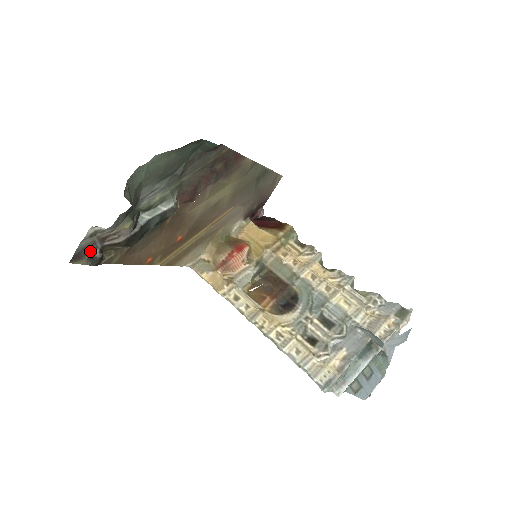
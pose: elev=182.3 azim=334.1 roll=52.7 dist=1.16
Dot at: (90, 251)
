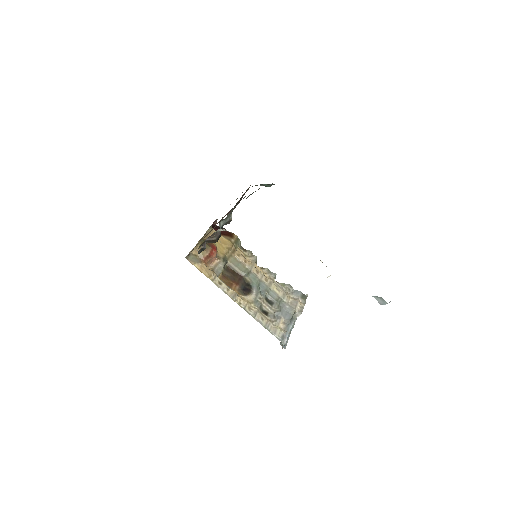
Dot at: (203, 244)
